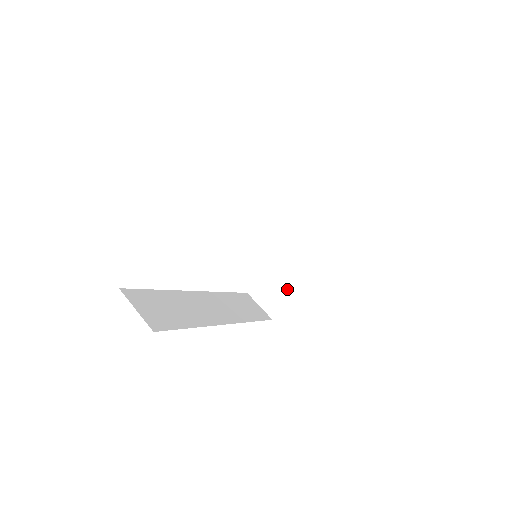
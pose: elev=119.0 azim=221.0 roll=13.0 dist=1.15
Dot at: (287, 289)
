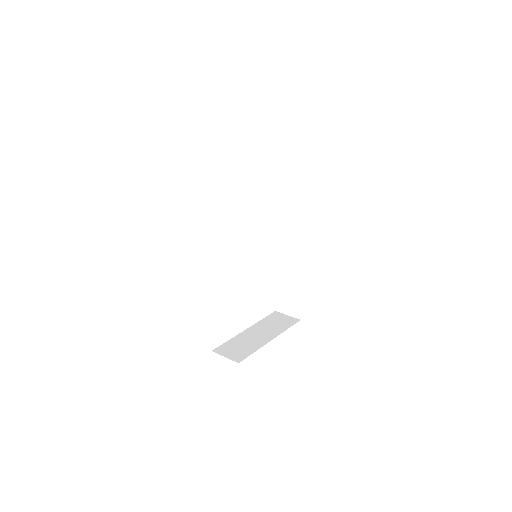
Dot at: (252, 346)
